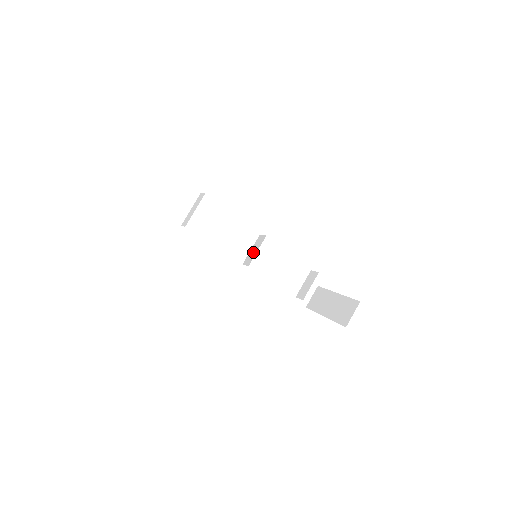
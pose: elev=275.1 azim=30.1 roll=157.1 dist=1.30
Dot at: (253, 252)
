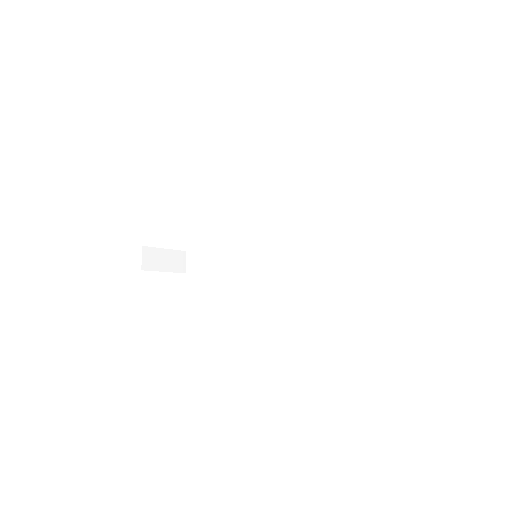
Dot at: occluded
